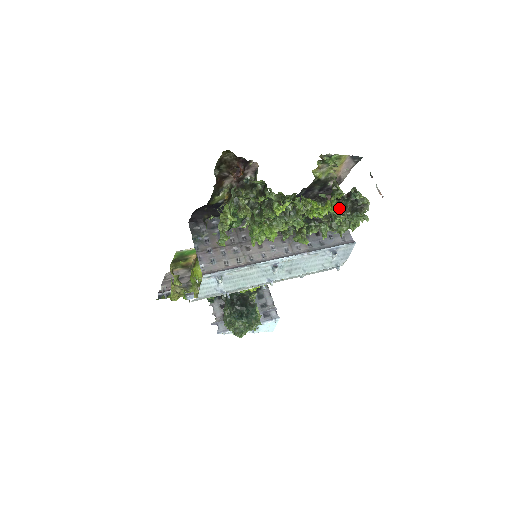
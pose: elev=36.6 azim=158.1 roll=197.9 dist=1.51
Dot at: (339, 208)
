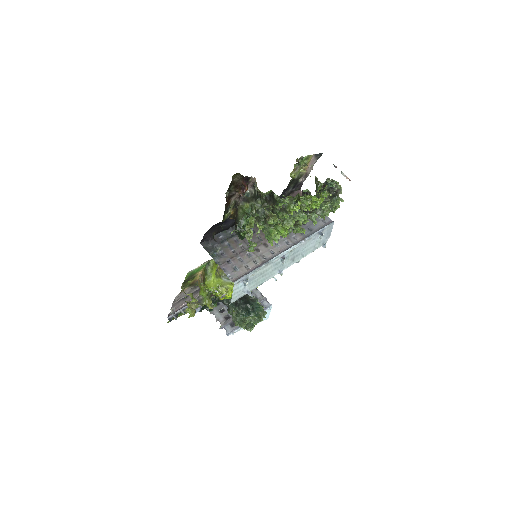
Dot at: occluded
